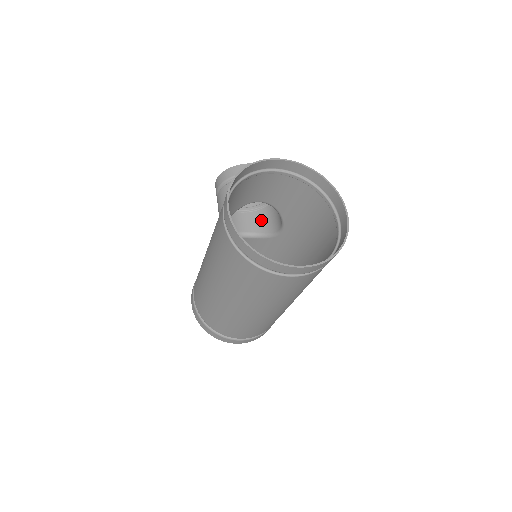
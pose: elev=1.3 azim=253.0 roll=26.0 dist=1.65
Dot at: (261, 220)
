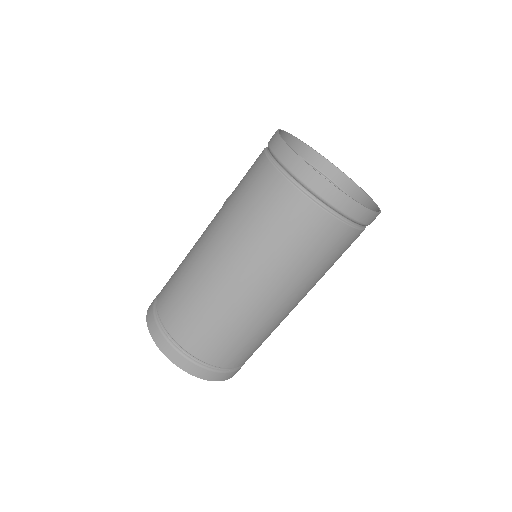
Dot at: occluded
